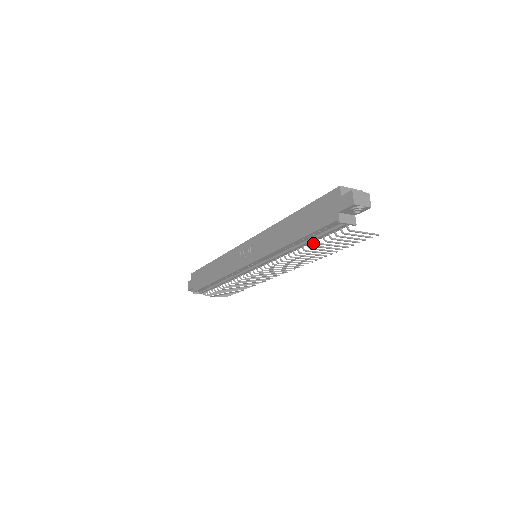
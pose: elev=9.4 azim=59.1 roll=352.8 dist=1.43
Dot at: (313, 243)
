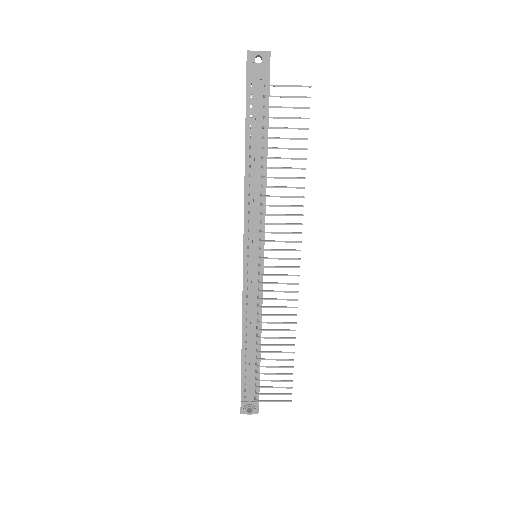
Dot at: (262, 147)
